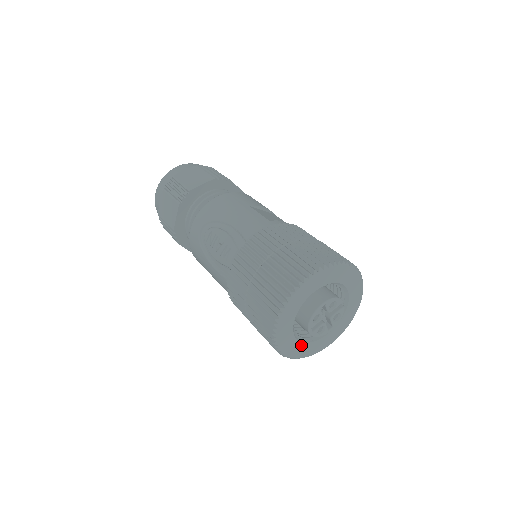
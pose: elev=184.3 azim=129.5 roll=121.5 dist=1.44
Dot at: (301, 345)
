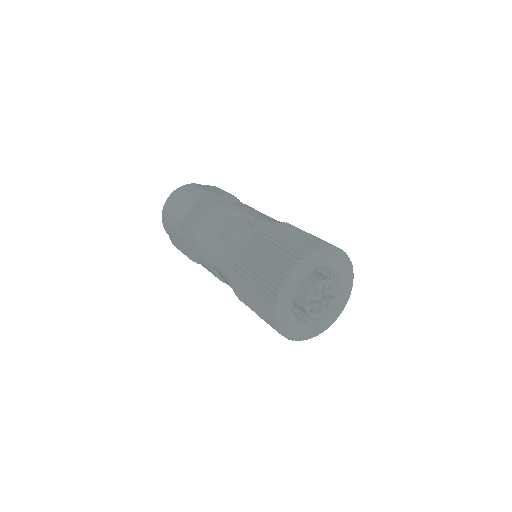
Dot at: (292, 319)
